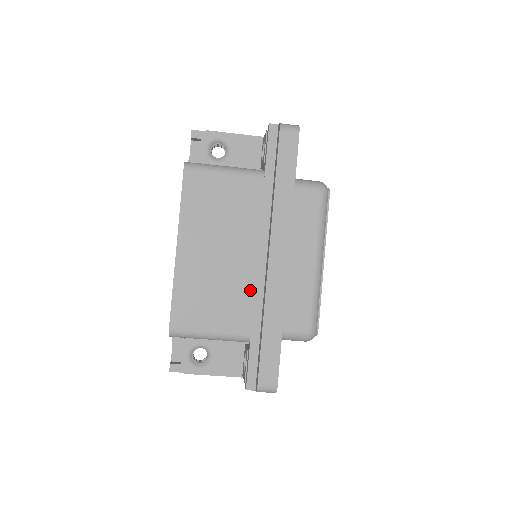
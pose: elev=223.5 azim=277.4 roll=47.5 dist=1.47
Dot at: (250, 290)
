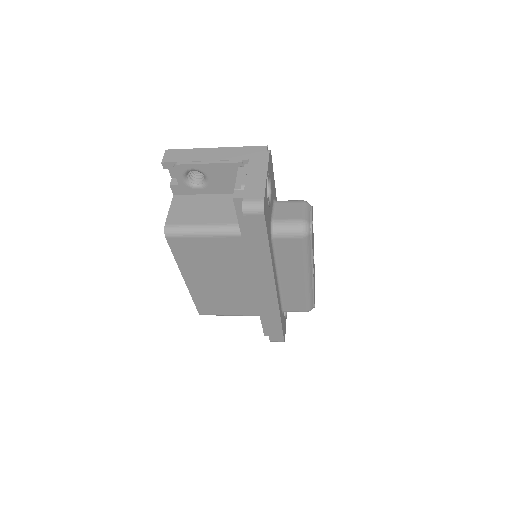
Dot at: (252, 297)
